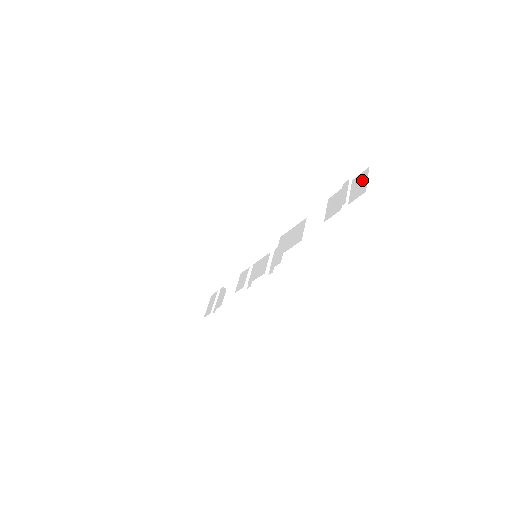
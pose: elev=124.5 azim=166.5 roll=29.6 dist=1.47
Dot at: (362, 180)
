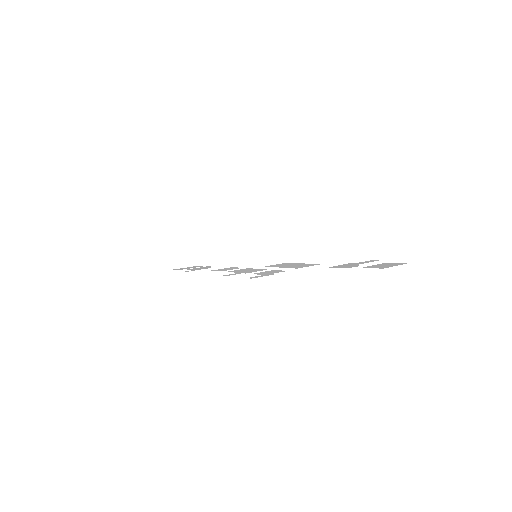
Dot at: (391, 264)
